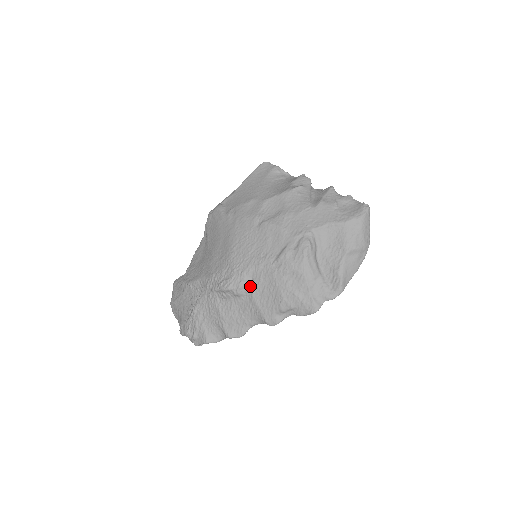
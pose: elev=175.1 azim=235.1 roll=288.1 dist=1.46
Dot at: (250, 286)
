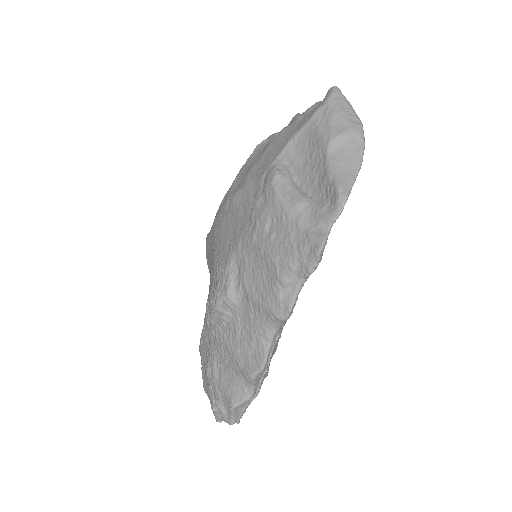
Dot at: (239, 280)
